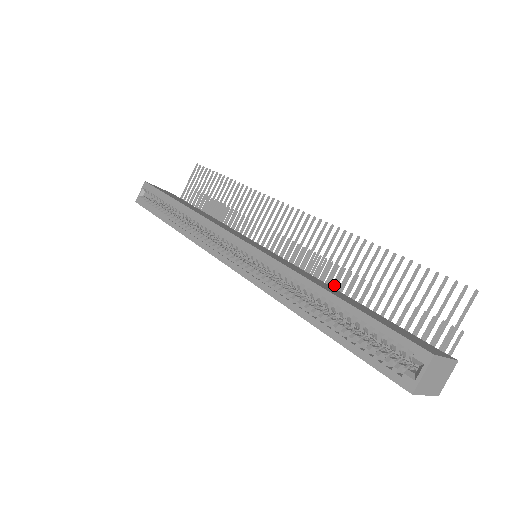
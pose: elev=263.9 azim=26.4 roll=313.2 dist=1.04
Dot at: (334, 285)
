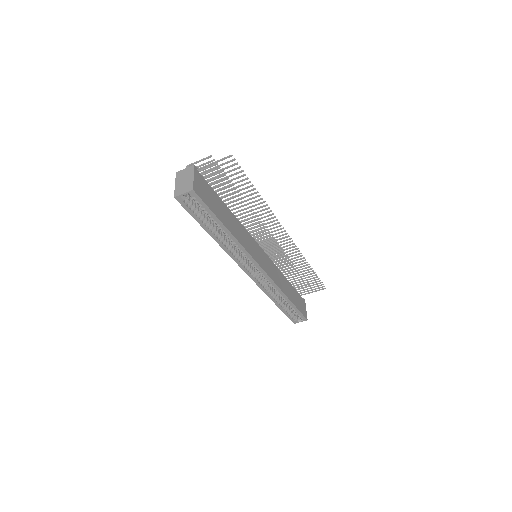
Dot at: occluded
